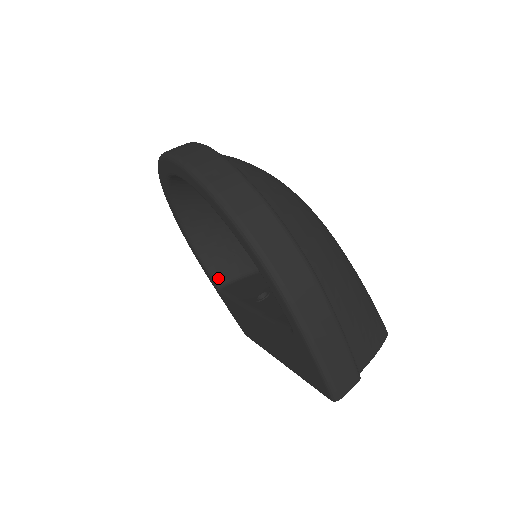
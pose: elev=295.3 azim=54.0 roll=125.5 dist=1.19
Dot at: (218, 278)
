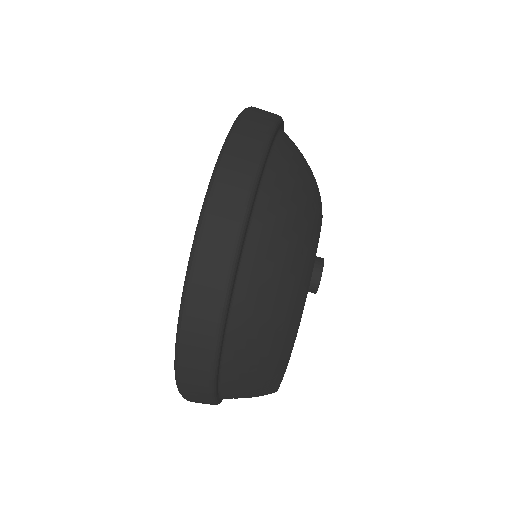
Dot at: occluded
